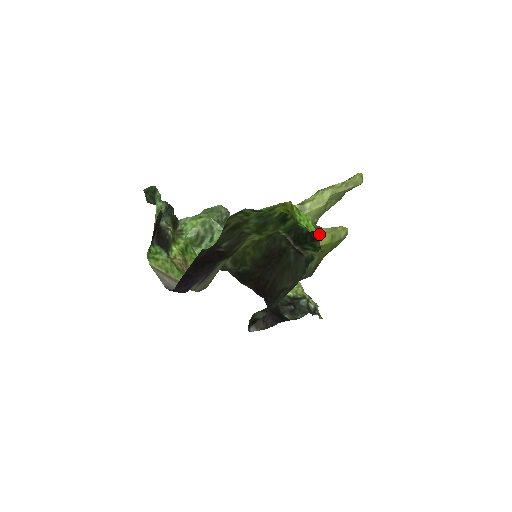
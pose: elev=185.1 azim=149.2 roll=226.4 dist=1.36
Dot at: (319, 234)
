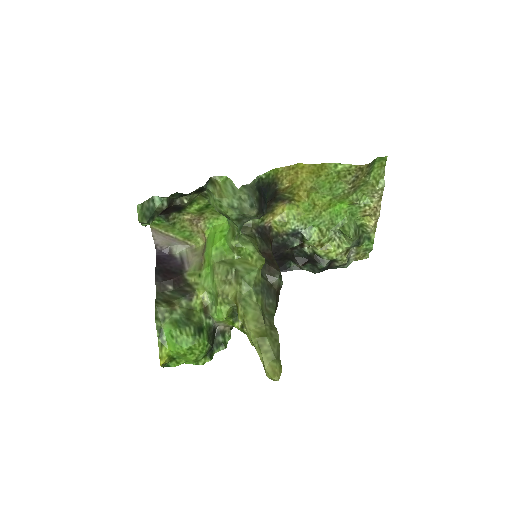
Dot at: (210, 357)
